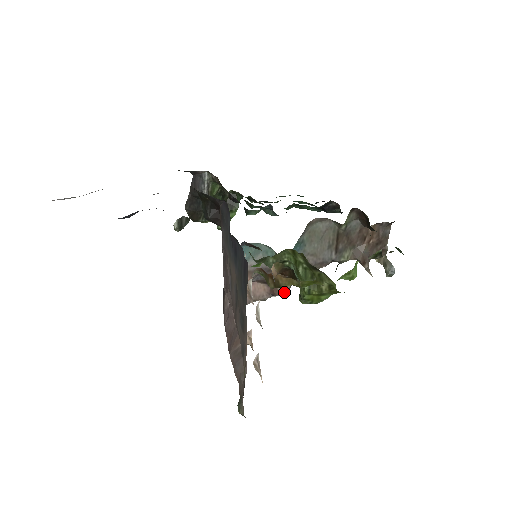
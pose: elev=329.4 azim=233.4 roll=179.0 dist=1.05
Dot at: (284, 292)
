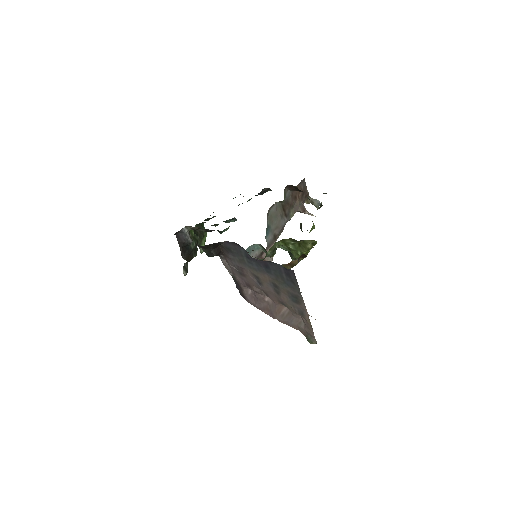
Dot at: (271, 261)
